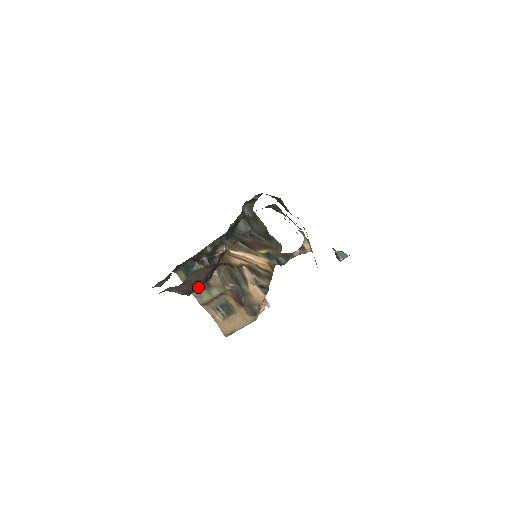
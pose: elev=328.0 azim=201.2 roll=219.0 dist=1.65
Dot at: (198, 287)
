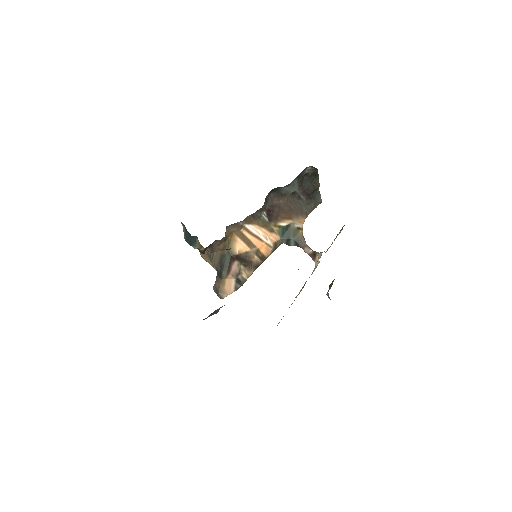
Dot at: occluded
